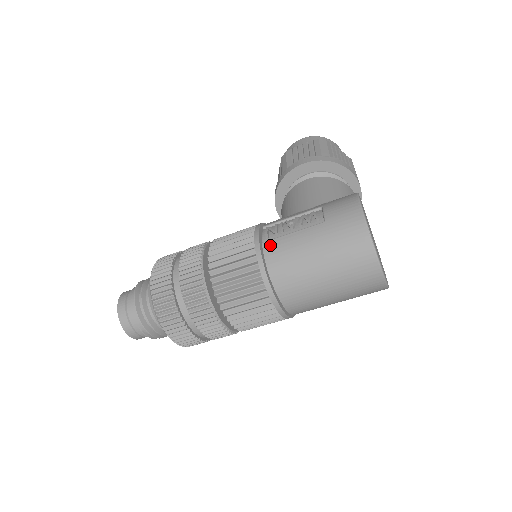
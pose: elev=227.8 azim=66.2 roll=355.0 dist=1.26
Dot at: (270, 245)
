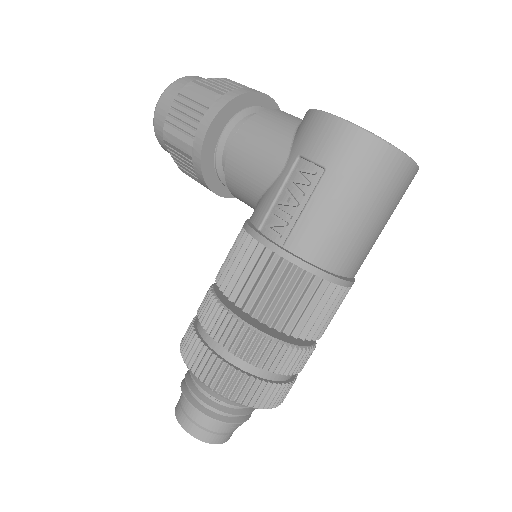
Dot at: (295, 241)
